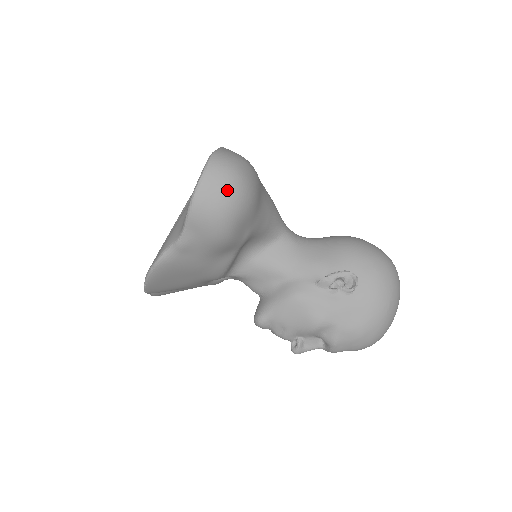
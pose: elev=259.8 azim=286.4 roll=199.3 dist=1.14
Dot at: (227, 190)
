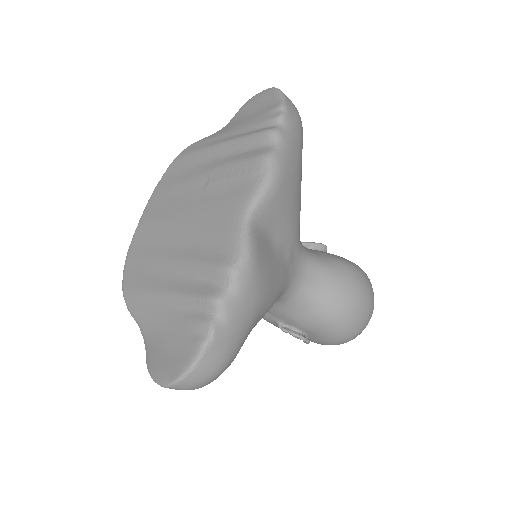
Dot at: occluded
